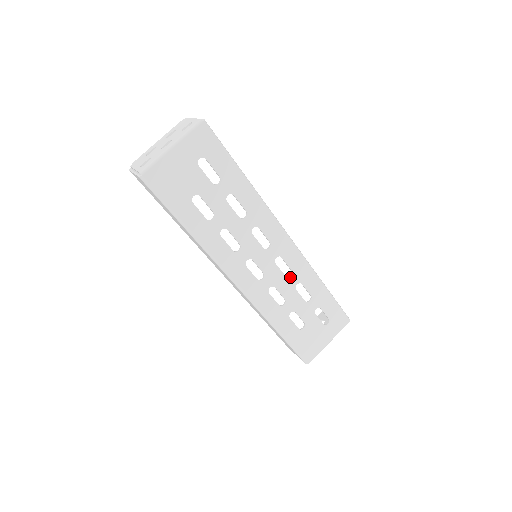
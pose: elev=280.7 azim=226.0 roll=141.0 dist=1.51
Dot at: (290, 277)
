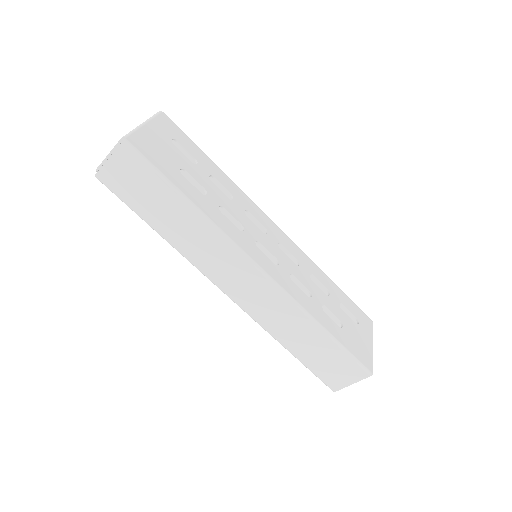
Dot at: (300, 266)
